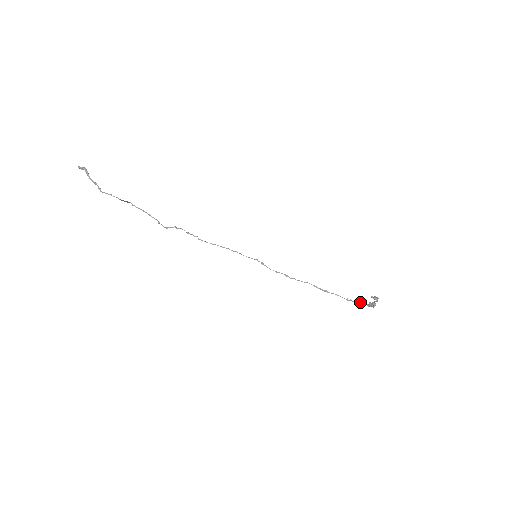
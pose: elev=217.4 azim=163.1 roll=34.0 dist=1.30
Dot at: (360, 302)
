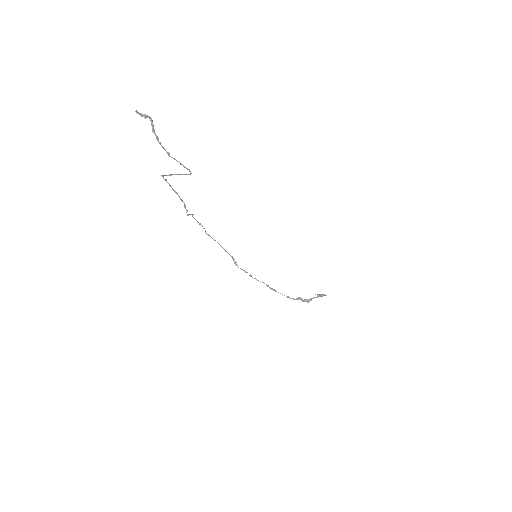
Dot at: (298, 299)
